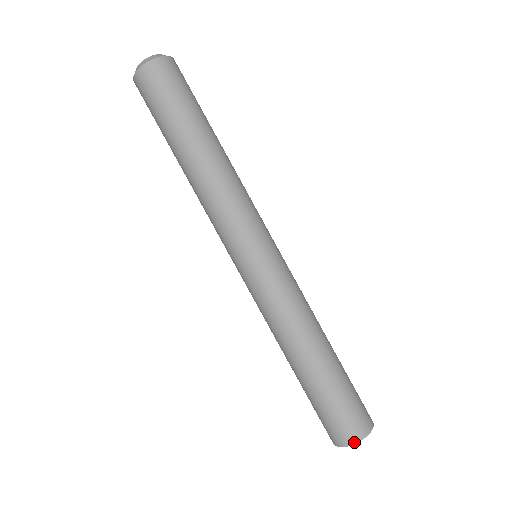
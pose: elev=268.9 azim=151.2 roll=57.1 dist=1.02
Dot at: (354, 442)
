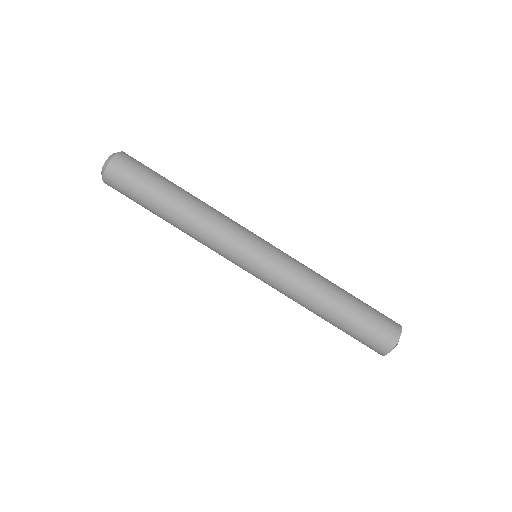
Dot at: (382, 355)
